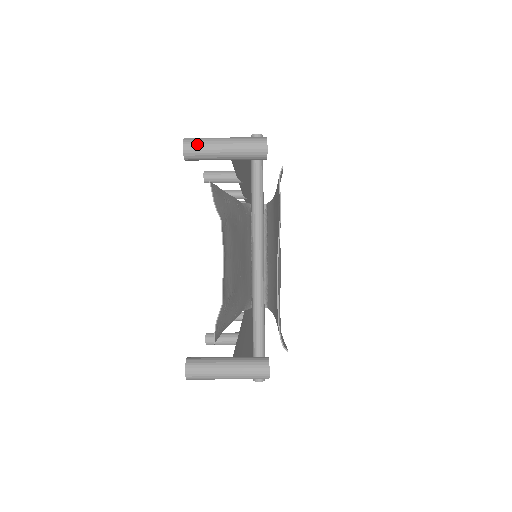
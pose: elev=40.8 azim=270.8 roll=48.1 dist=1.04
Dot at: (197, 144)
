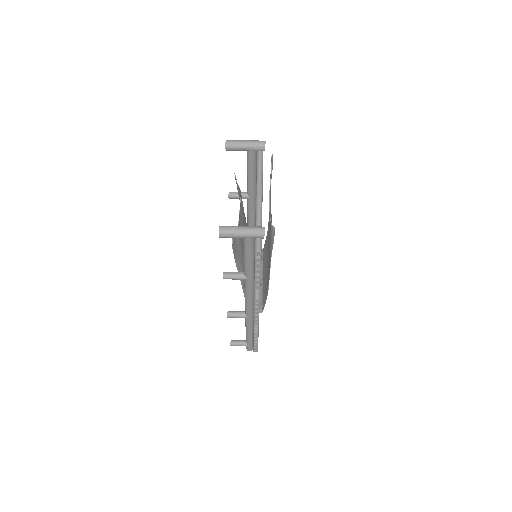
Dot at: (232, 141)
